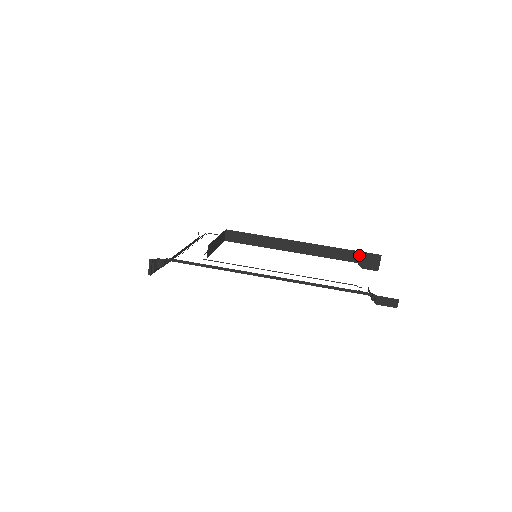
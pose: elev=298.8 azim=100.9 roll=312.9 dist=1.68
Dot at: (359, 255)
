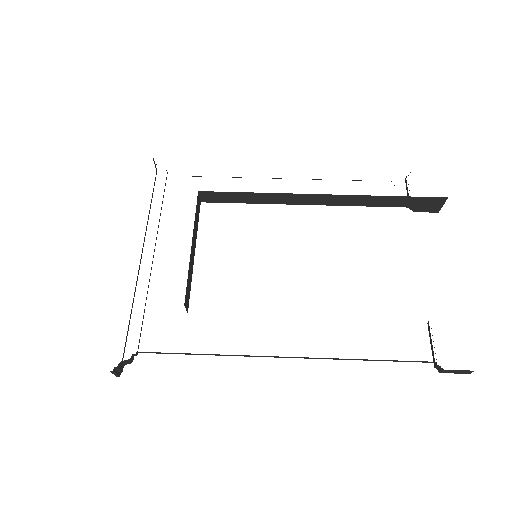
Dot at: (412, 200)
